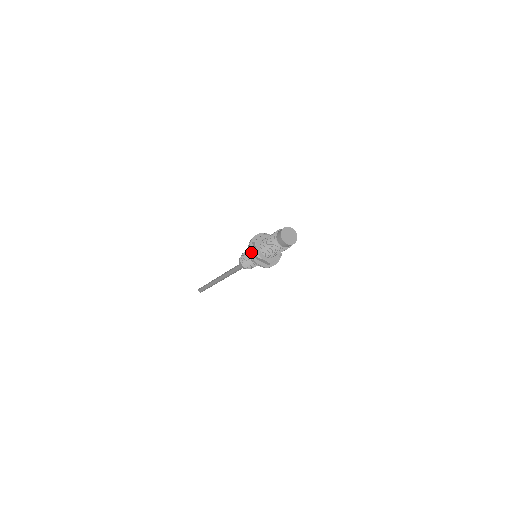
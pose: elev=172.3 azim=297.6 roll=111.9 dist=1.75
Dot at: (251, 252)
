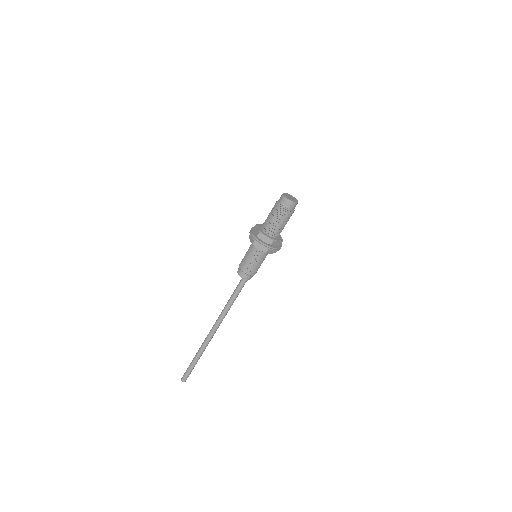
Dot at: (253, 233)
